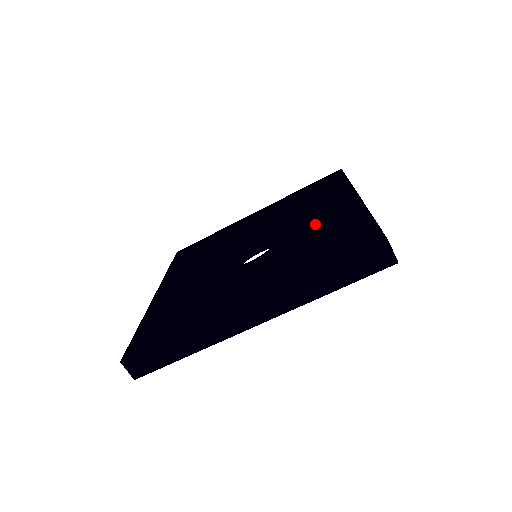
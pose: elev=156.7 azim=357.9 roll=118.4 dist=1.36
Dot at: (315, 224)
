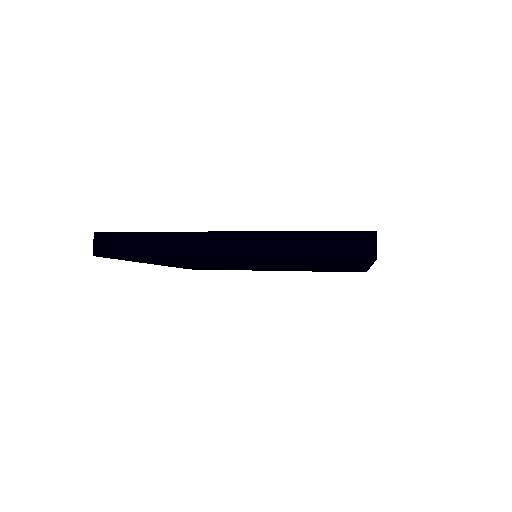
Dot at: occluded
